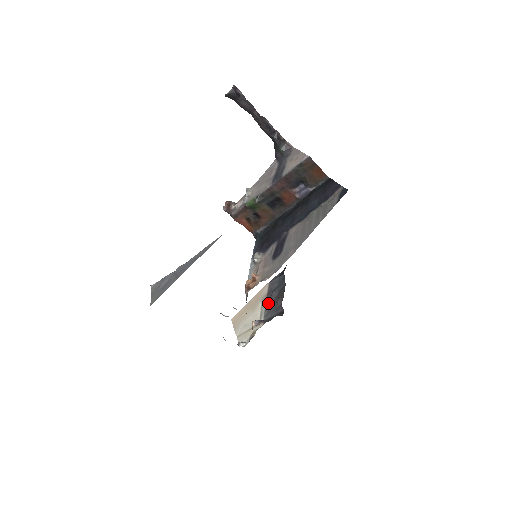
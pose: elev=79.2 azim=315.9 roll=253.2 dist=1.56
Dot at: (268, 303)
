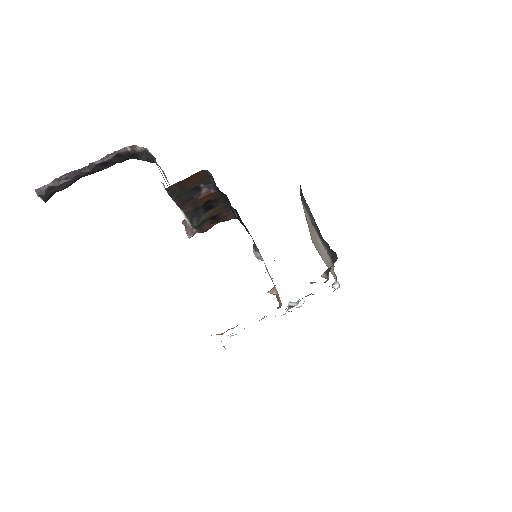
Dot at: occluded
